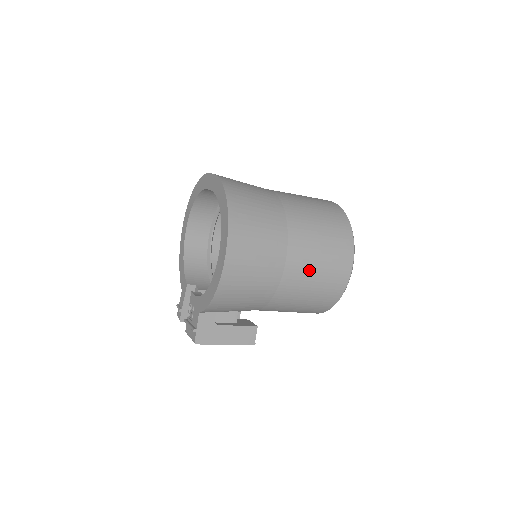
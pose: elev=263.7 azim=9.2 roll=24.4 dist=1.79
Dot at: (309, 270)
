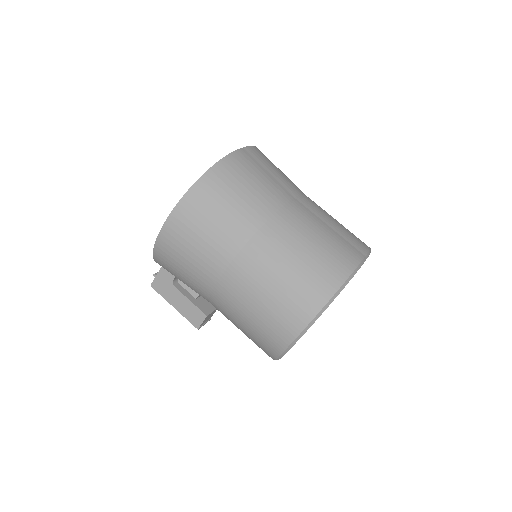
Dot at: (245, 301)
